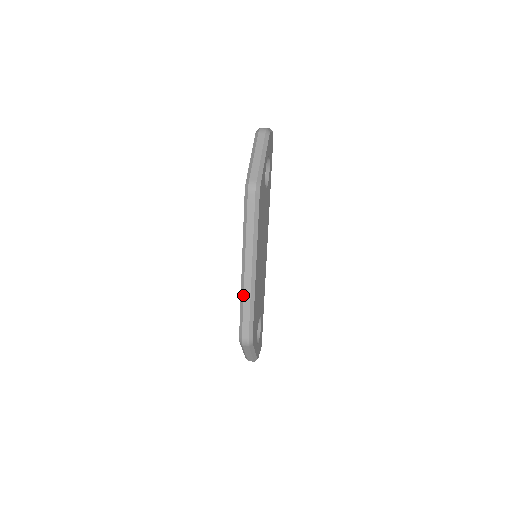
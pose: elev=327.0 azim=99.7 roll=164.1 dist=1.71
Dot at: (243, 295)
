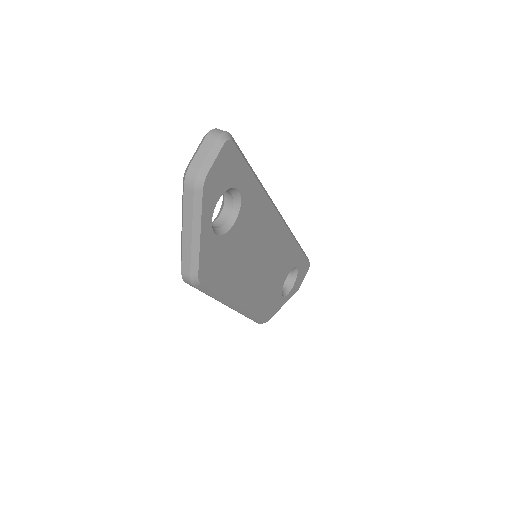
Dot at: occluded
